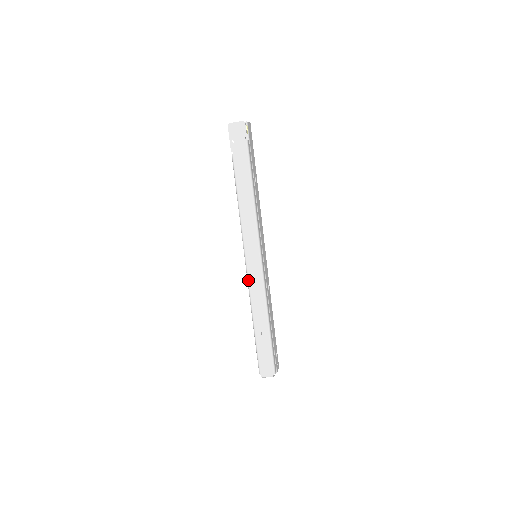
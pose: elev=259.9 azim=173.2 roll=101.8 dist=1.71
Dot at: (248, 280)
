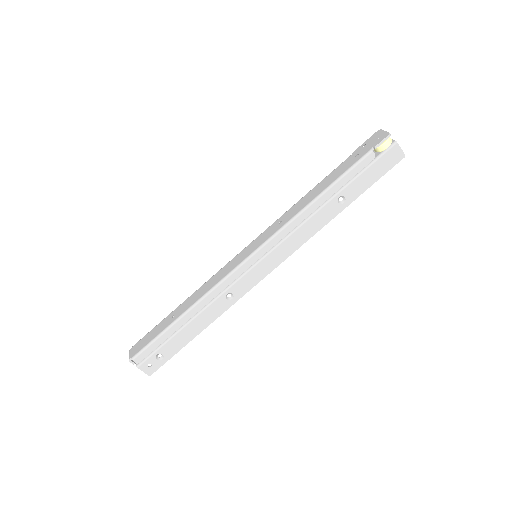
Dot at: (226, 264)
